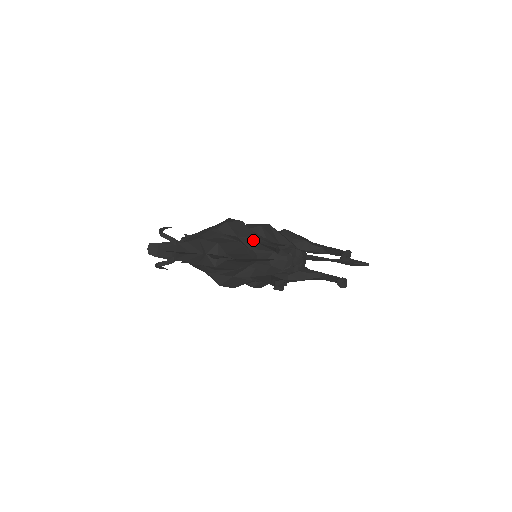
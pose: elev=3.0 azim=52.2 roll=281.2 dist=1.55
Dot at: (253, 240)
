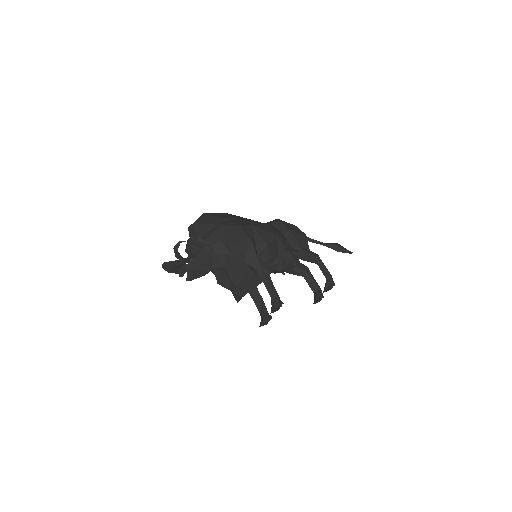
Dot at: (256, 269)
